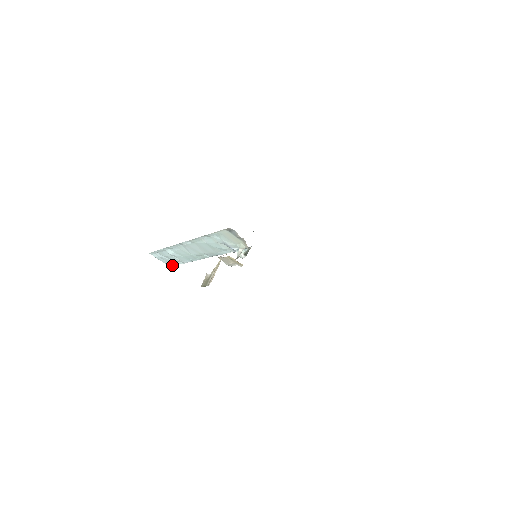
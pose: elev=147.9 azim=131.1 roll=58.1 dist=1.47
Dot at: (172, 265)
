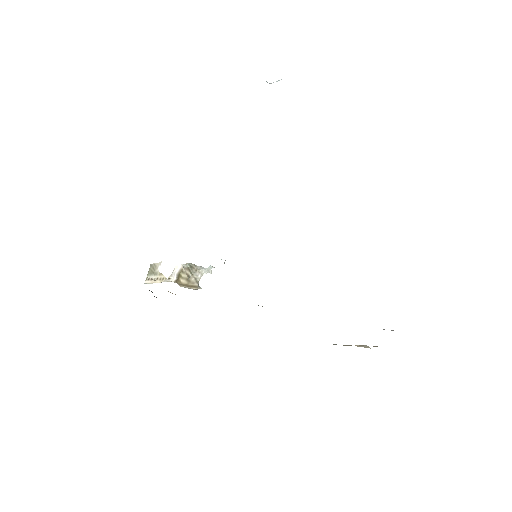
Dot at: occluded
